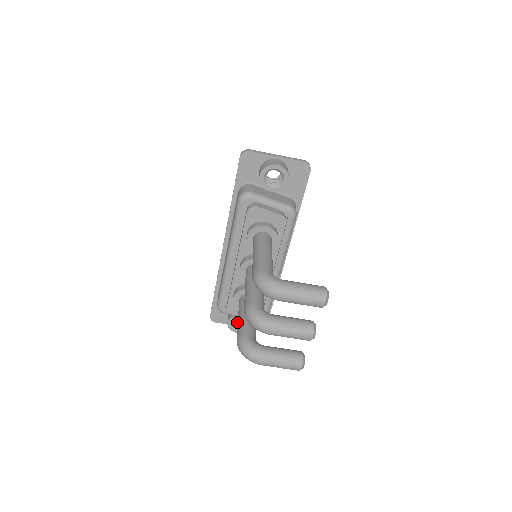
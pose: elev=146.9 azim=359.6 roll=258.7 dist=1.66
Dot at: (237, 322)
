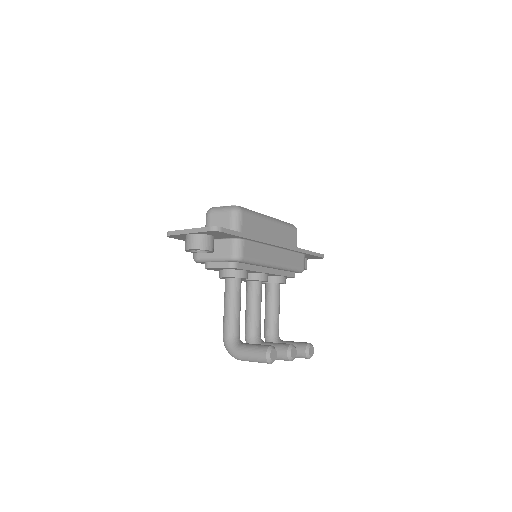
Dot at: occluded
